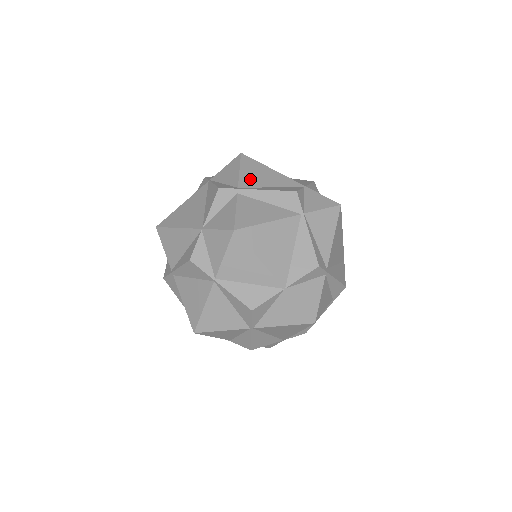
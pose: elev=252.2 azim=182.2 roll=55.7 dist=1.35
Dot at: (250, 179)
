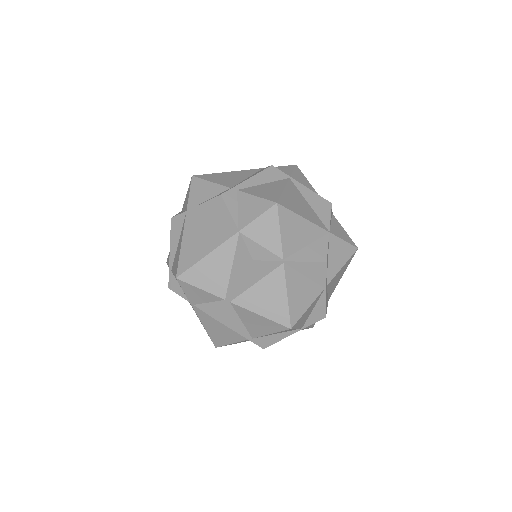
Dot at: (228, 181)
